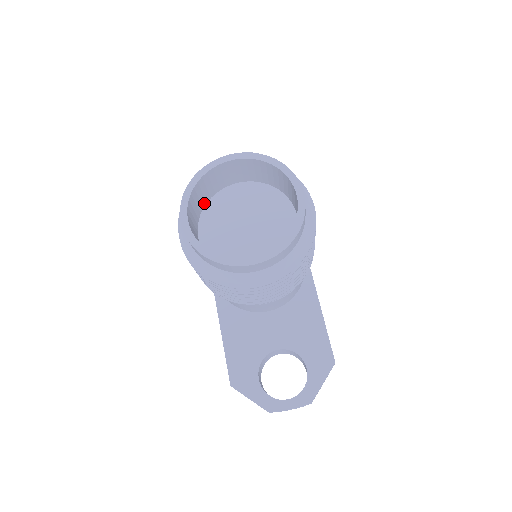
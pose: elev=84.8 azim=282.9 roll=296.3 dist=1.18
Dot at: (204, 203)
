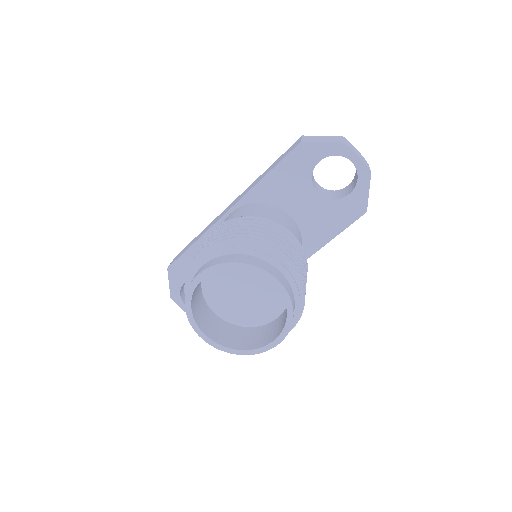
Dot at: occluded
